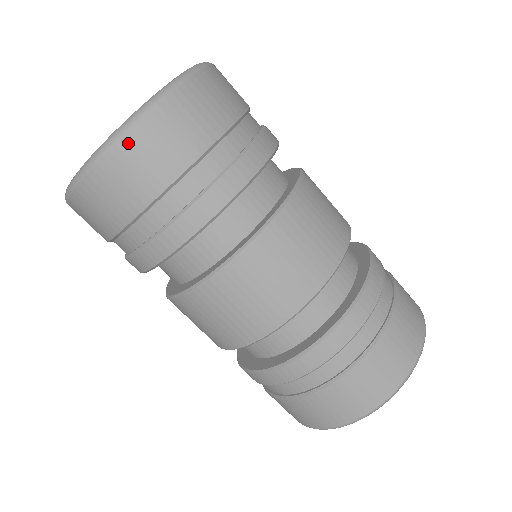
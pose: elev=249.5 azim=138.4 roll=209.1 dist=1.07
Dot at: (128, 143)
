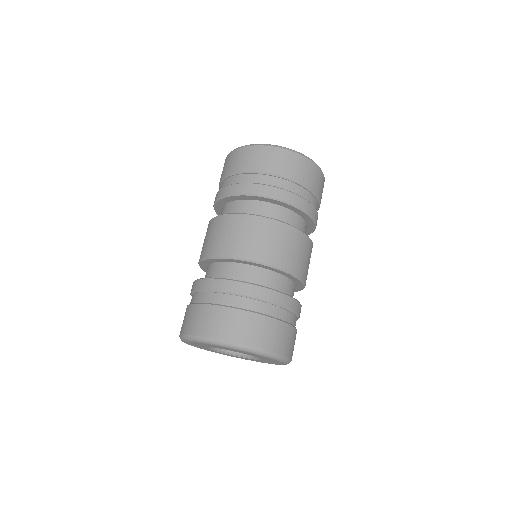
Dot at: (307, 162)
